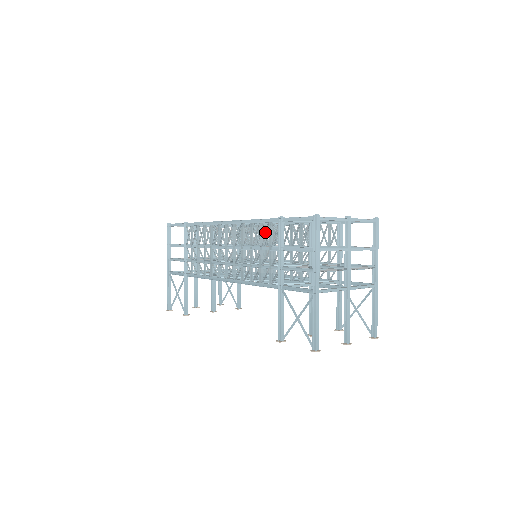
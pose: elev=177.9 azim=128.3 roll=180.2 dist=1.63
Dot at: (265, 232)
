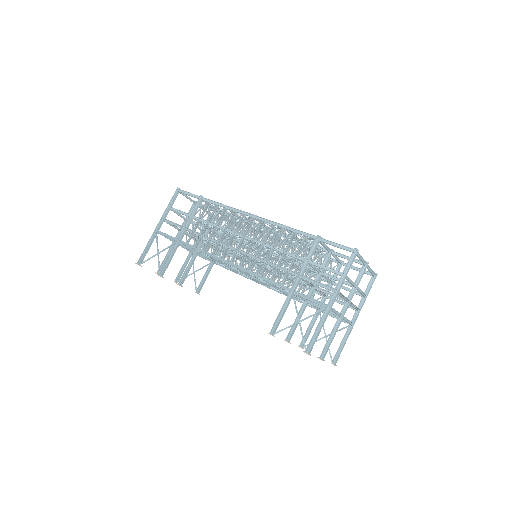
Dot at: occluded
